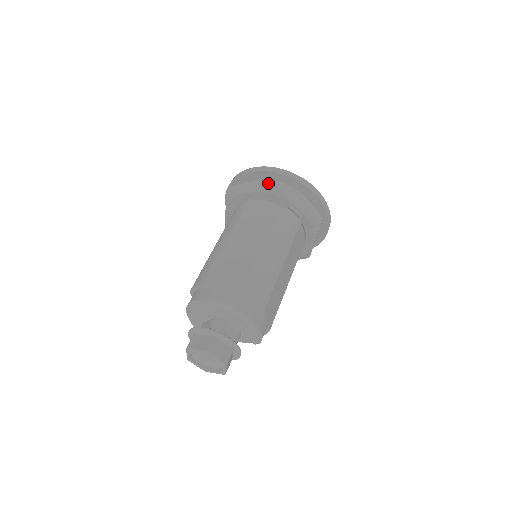
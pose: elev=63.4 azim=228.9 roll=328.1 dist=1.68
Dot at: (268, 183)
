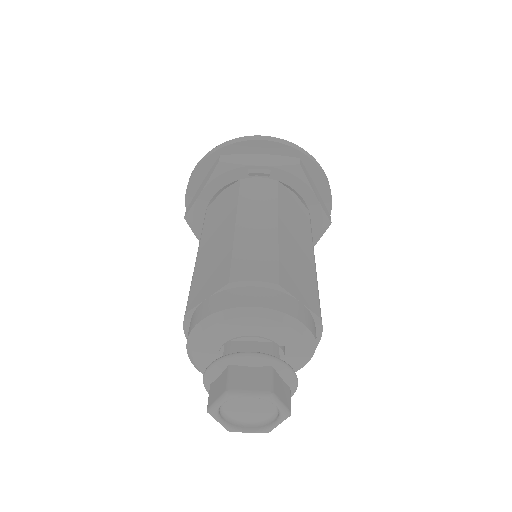
Dot at: (210, 170)
